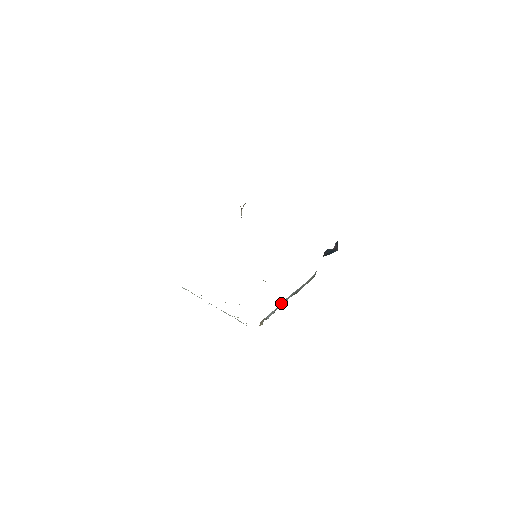
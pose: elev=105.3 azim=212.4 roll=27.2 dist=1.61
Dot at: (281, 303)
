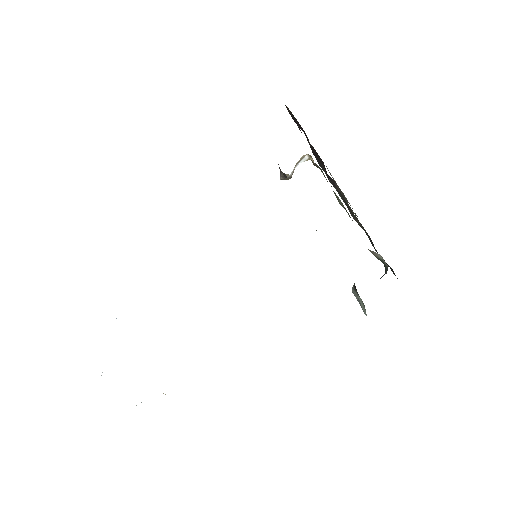
Dot at: occluded
